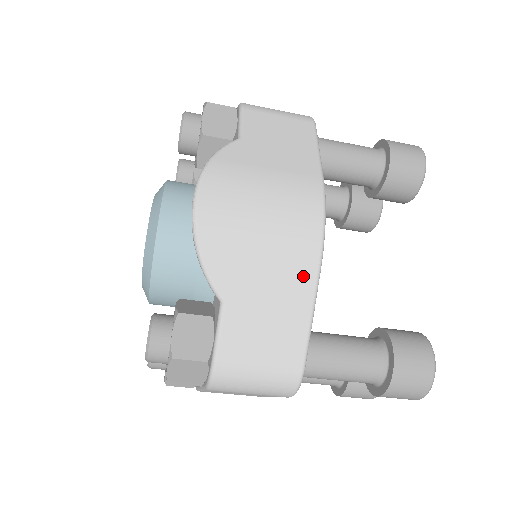
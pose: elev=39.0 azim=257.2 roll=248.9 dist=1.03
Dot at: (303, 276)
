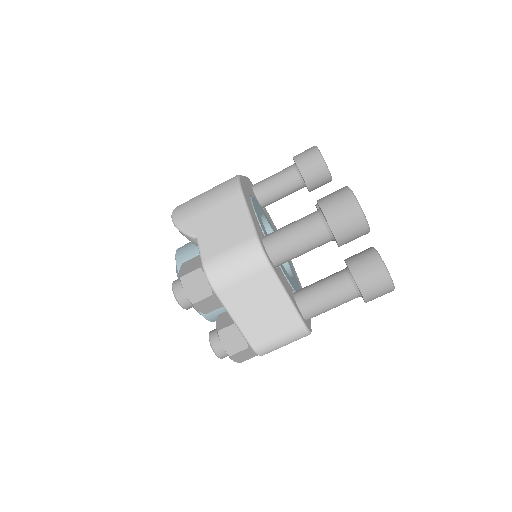
Dot at: (234, 201)
